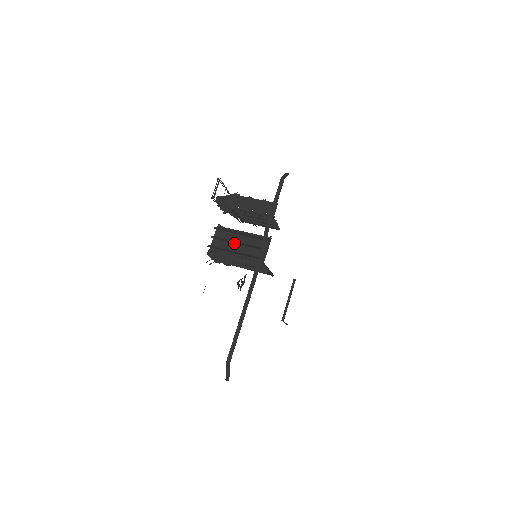
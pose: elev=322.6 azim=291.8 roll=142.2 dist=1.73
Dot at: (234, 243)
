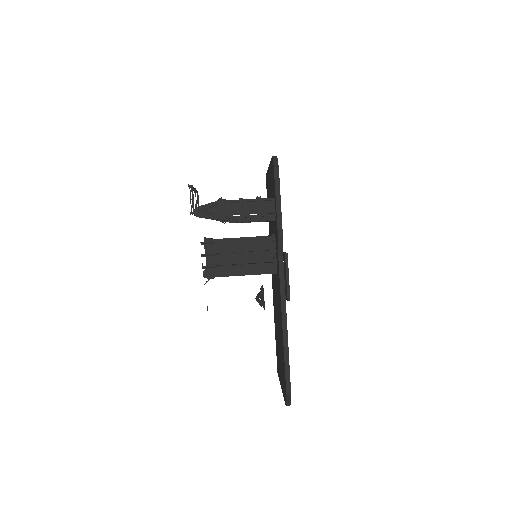
Dot at: (233, 255)
